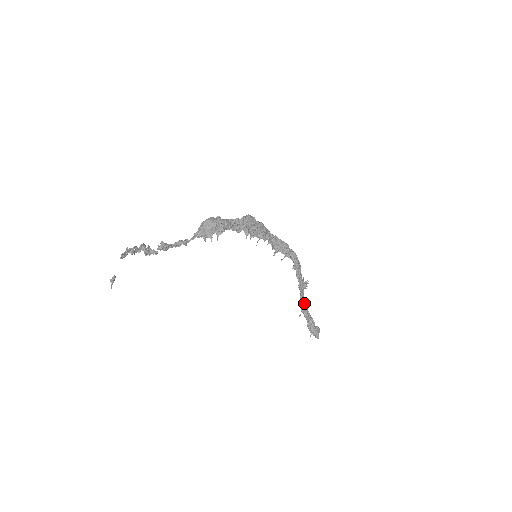
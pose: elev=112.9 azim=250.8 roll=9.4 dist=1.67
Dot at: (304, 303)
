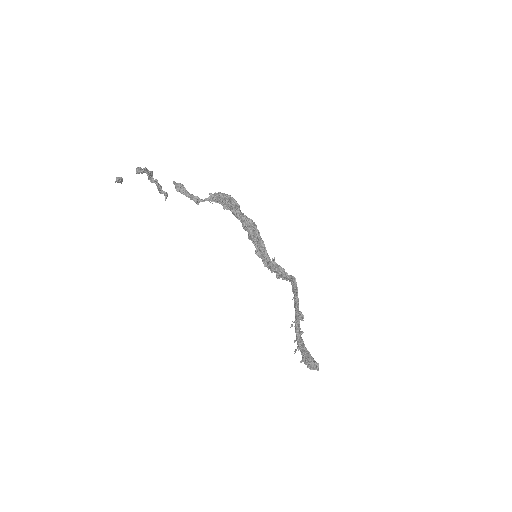
Dot at: (300, 331)
